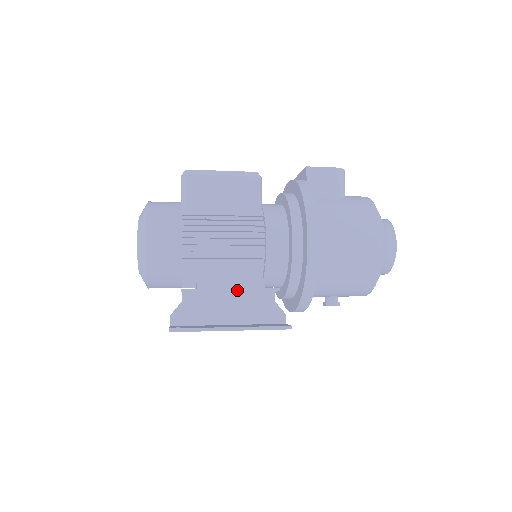
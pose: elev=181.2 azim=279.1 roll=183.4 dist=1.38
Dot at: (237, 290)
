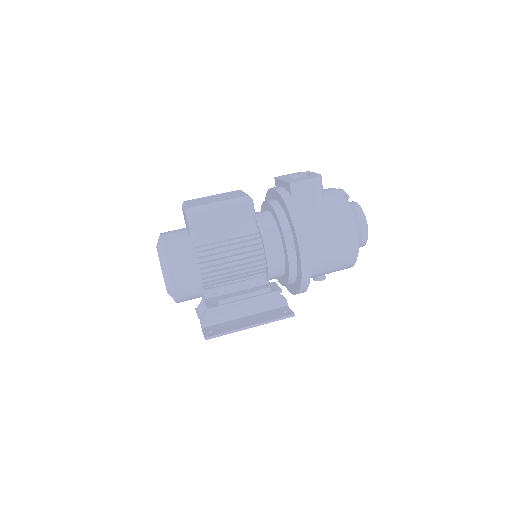
Dot at: (250, 299)
